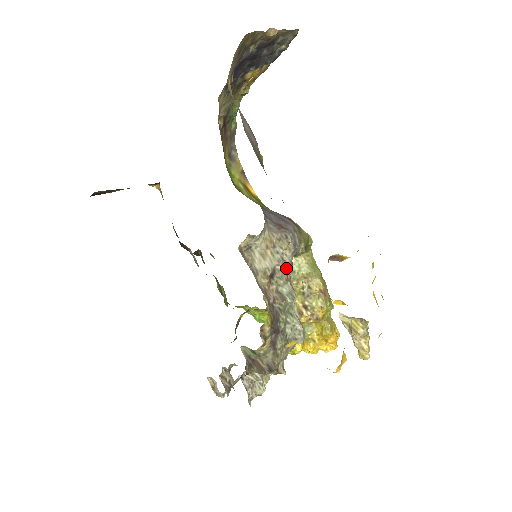
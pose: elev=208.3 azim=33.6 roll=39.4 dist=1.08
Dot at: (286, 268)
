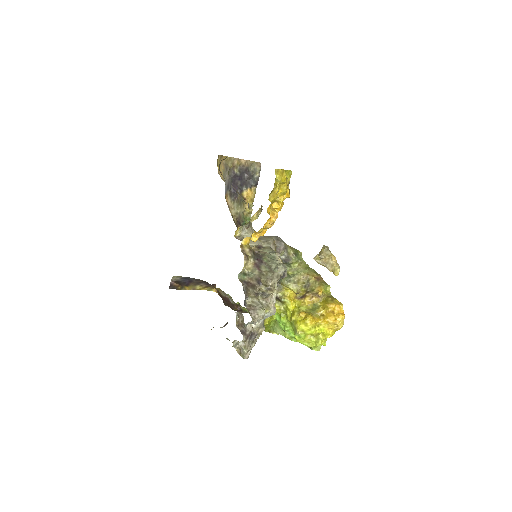
Dot at: (270, 245)
